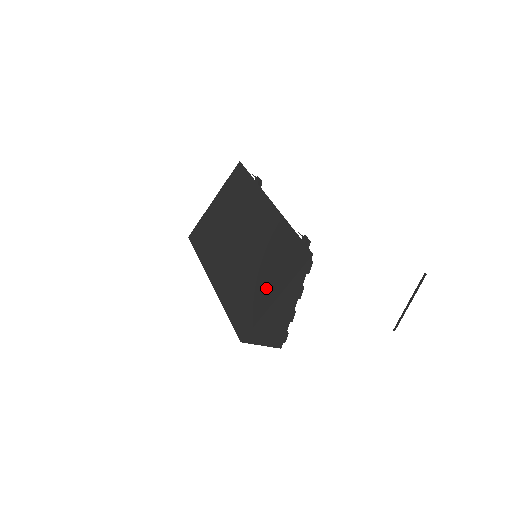
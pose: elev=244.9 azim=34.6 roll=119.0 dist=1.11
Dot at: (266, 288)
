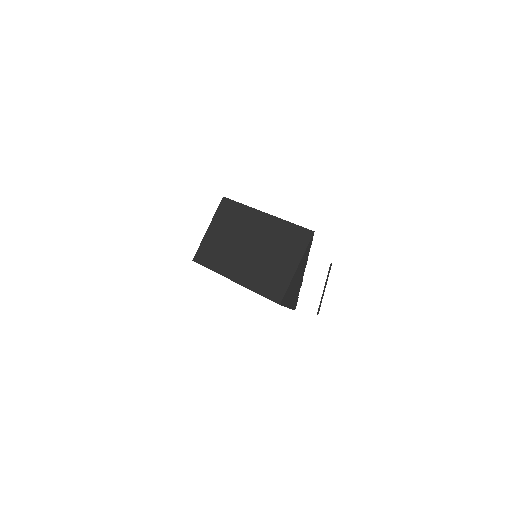
Dot at: (286, 264)
